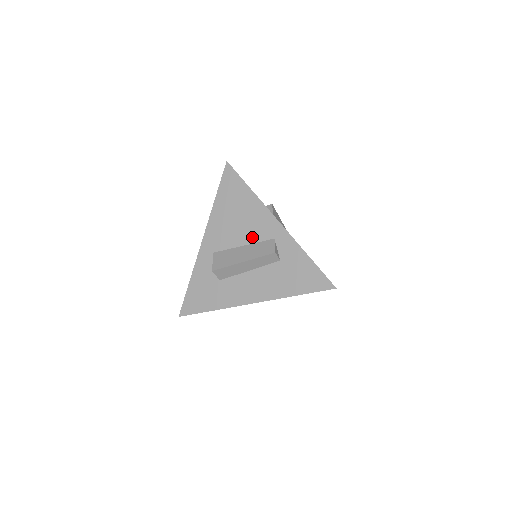
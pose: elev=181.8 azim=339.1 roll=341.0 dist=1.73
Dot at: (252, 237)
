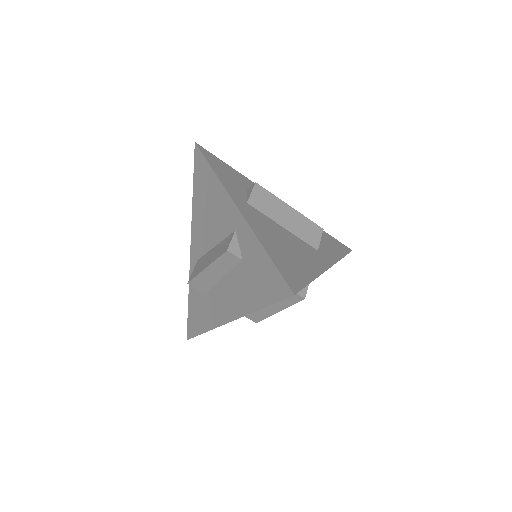
Dot at: (220, 233)
